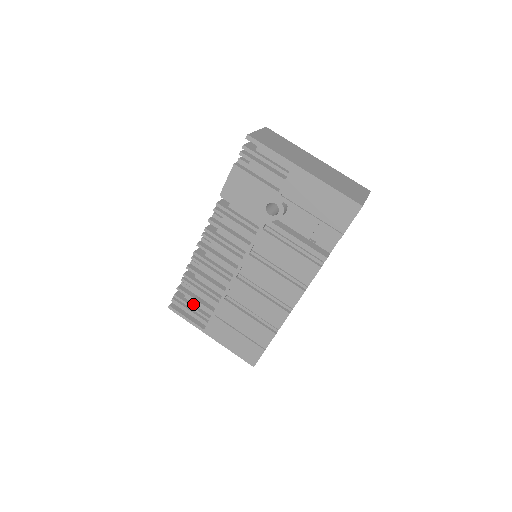
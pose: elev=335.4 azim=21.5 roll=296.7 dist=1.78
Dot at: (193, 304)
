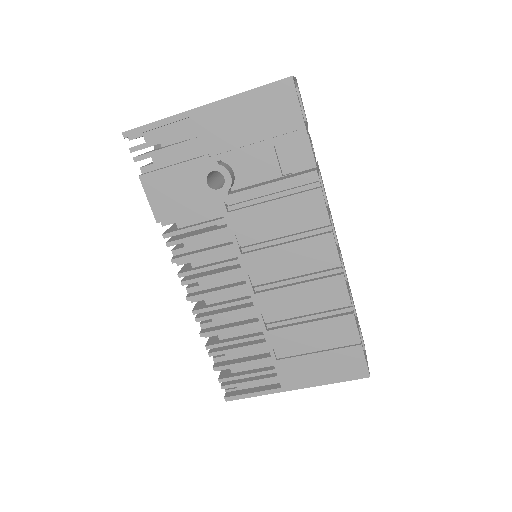
Dot at: (246, 371)
